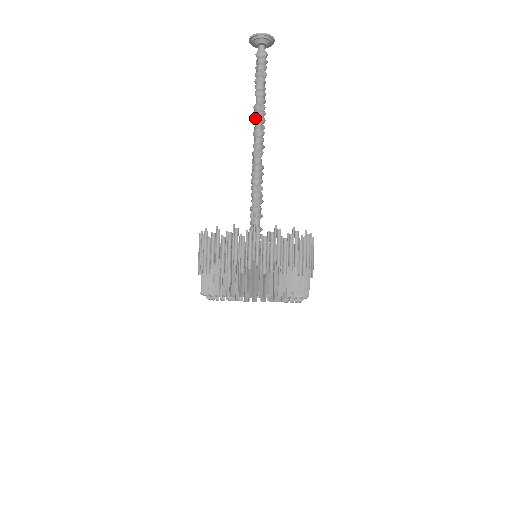
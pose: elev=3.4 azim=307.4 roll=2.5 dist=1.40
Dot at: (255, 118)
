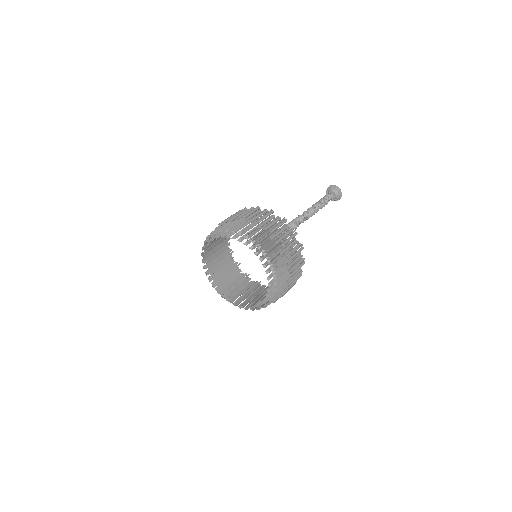
Dot at: occluded
